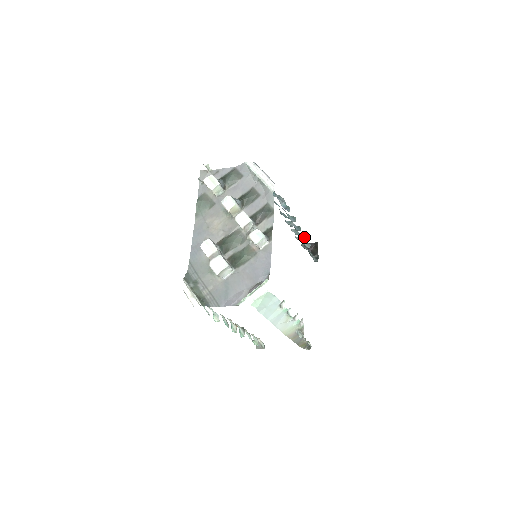
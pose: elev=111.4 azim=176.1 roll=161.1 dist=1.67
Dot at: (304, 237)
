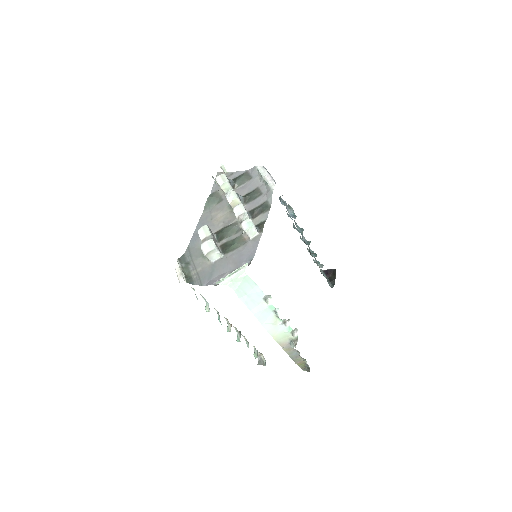
Dot at: (315, 254)
